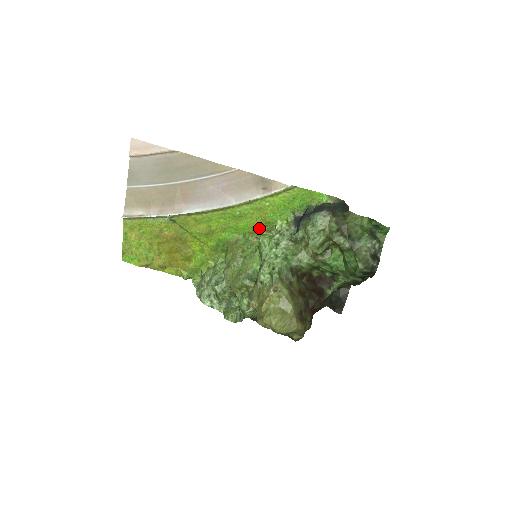
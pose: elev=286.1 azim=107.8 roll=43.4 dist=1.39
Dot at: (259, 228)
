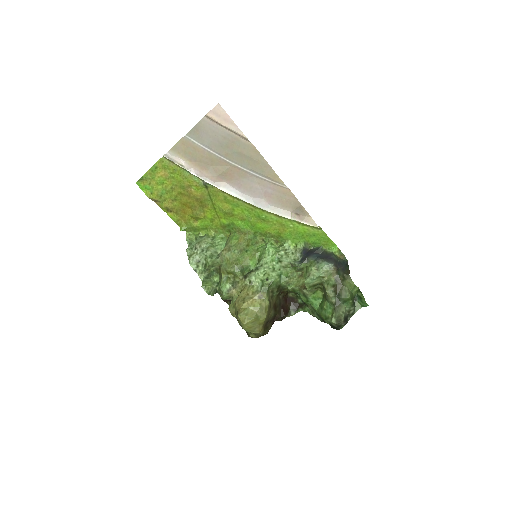
Dot at: (271, 236)
